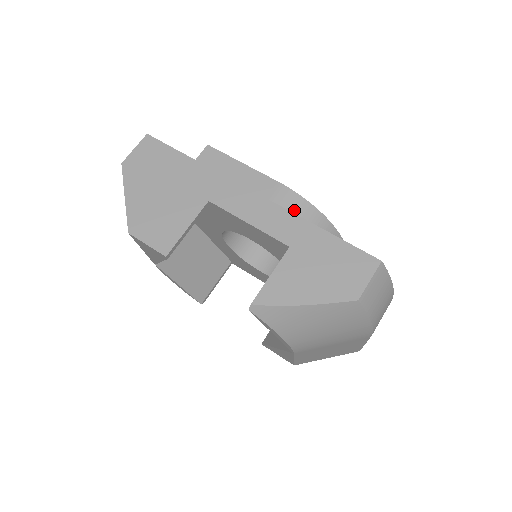
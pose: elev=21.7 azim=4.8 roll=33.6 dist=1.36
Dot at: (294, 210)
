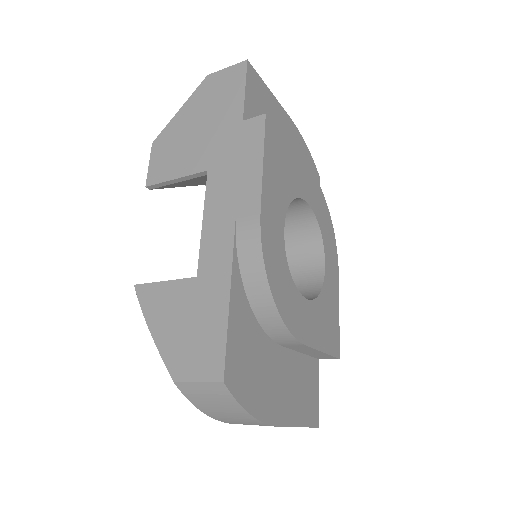
Dot at: (243, 251)
